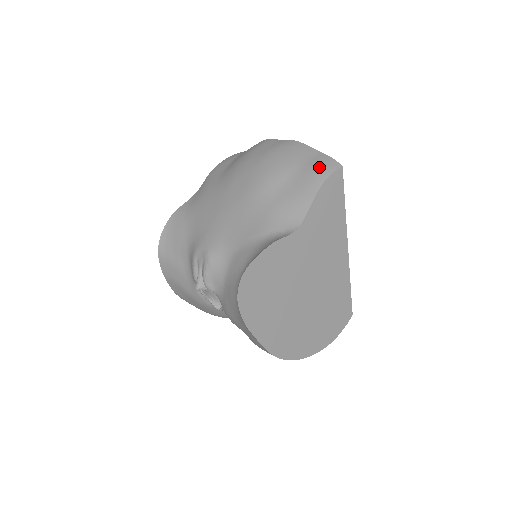
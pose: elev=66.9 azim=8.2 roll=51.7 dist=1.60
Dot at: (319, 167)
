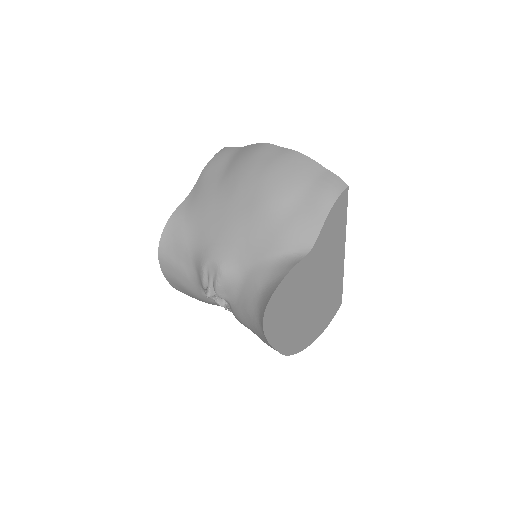
Dot at: (328, 188)
